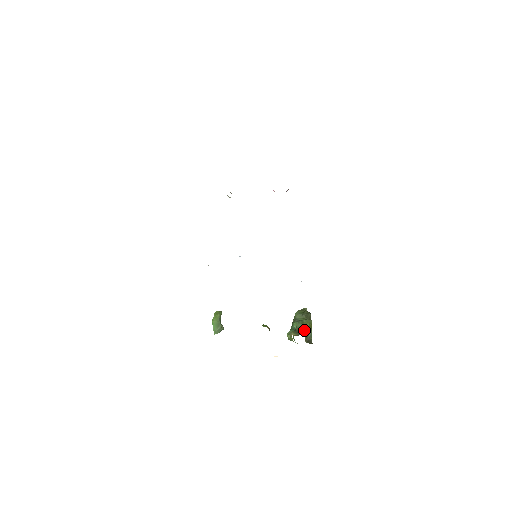
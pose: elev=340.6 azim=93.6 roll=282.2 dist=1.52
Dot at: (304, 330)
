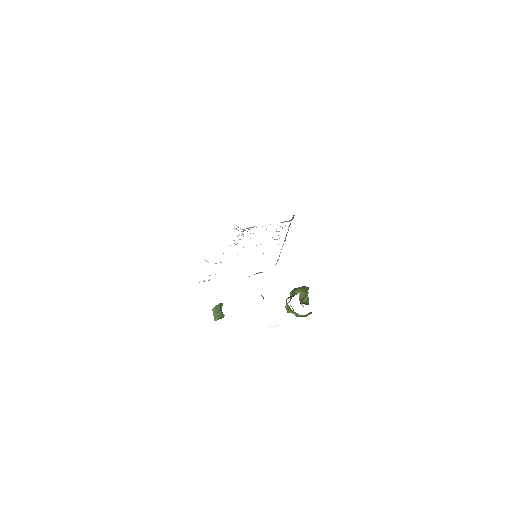
Dot at: (298, 292)
